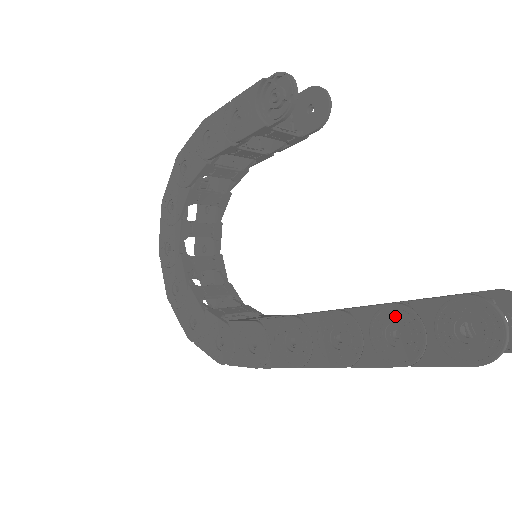
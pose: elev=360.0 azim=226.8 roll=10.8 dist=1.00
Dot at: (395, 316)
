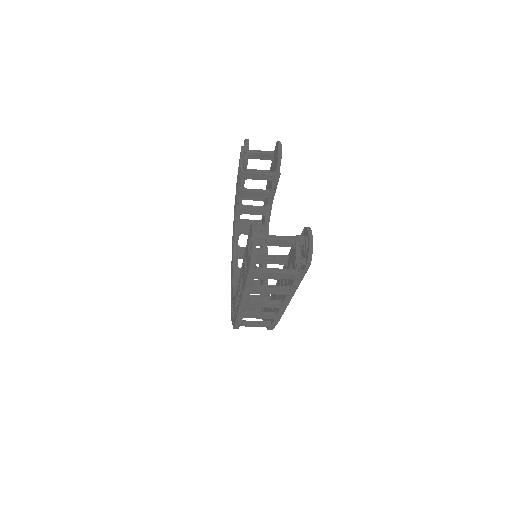
Dot at: occluded
